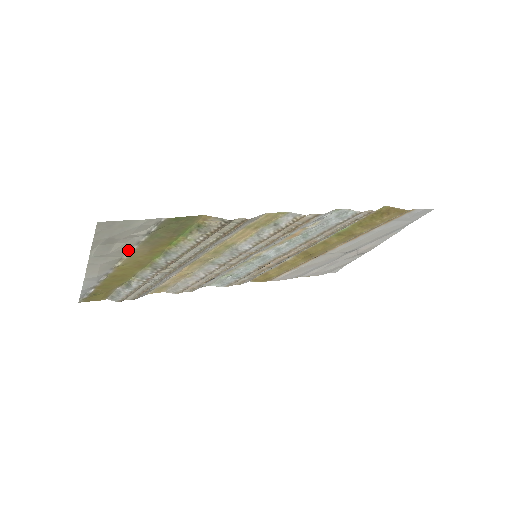
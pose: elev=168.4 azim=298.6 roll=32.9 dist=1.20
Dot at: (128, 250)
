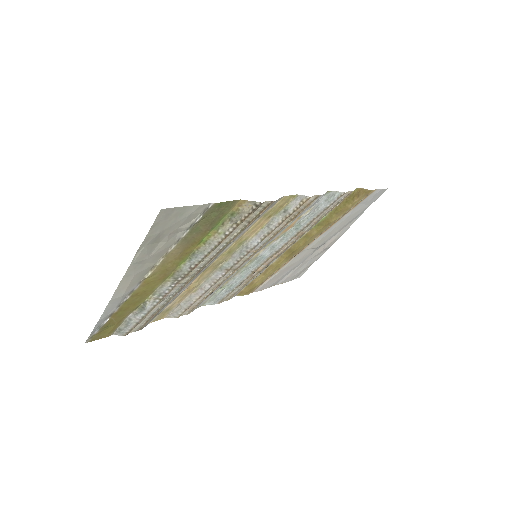
Dot at: (164, 253)
